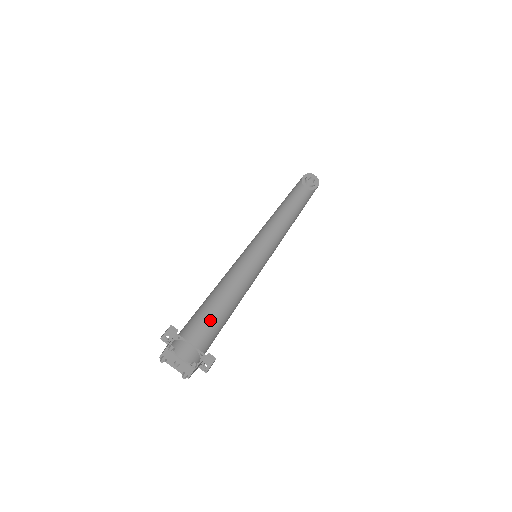
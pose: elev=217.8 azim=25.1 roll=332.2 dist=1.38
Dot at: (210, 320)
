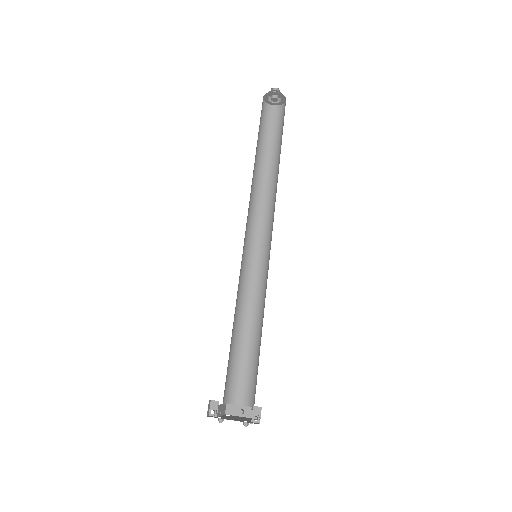
Dot at: (249, 351)
